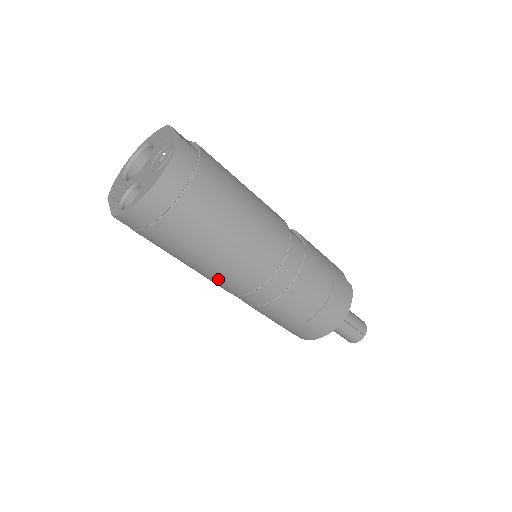
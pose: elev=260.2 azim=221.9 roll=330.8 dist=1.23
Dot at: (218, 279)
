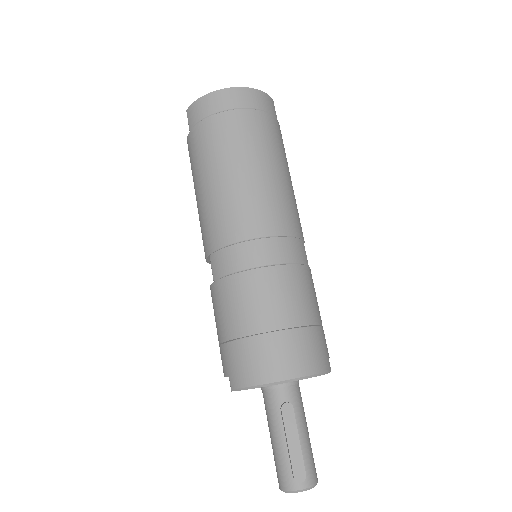
Dot at: (212, 213)
